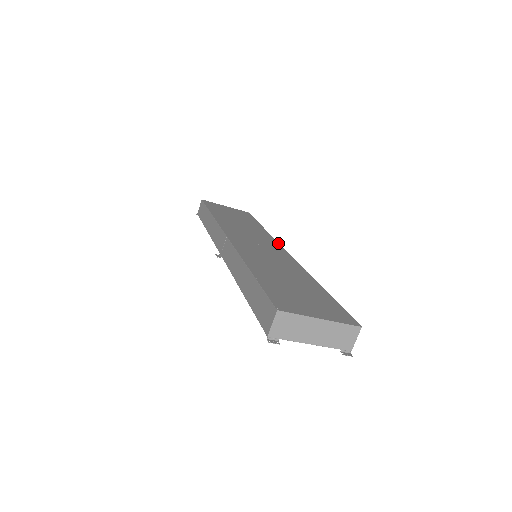
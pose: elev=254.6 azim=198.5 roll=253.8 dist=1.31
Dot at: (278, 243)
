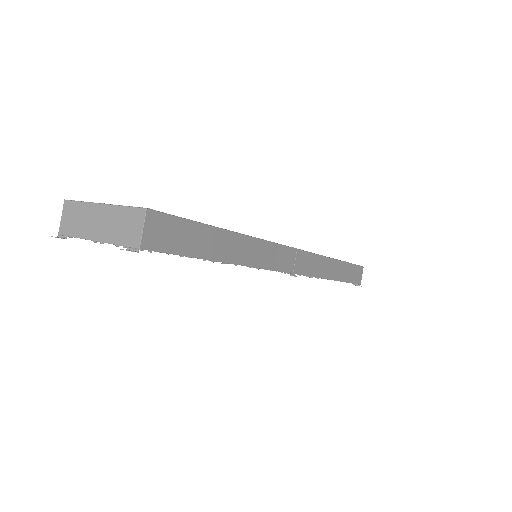
Dot at: (309, 252)
